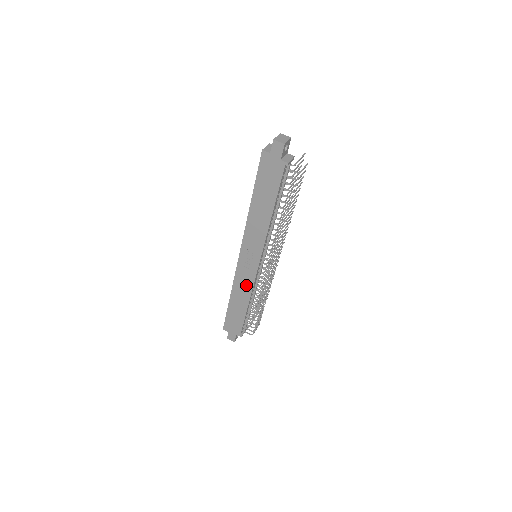
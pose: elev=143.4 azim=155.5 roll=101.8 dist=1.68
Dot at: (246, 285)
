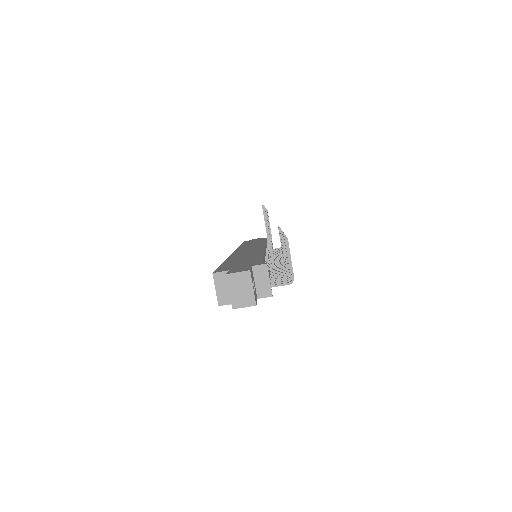
Dot at: occluded
